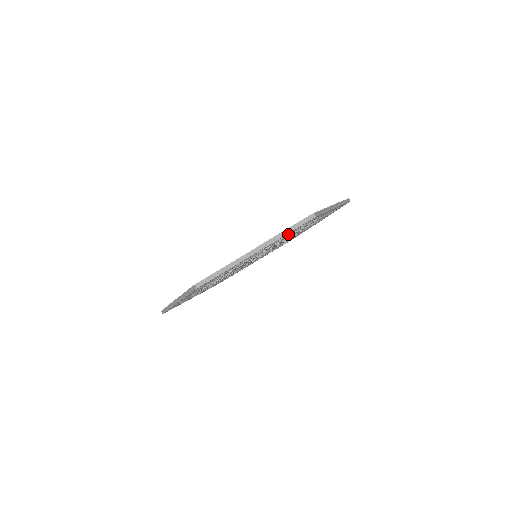
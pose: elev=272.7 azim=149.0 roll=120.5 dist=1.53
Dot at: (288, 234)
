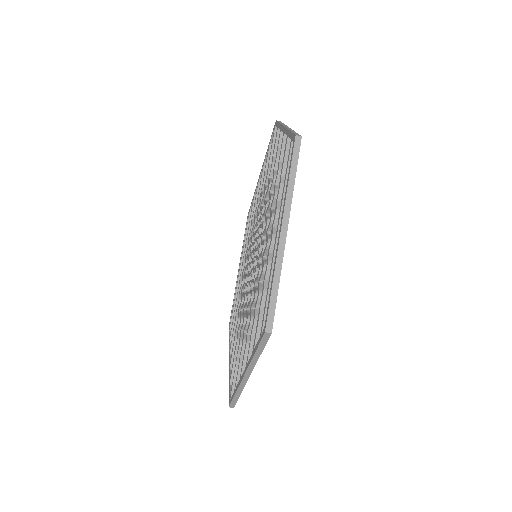
Dot at: occluded
